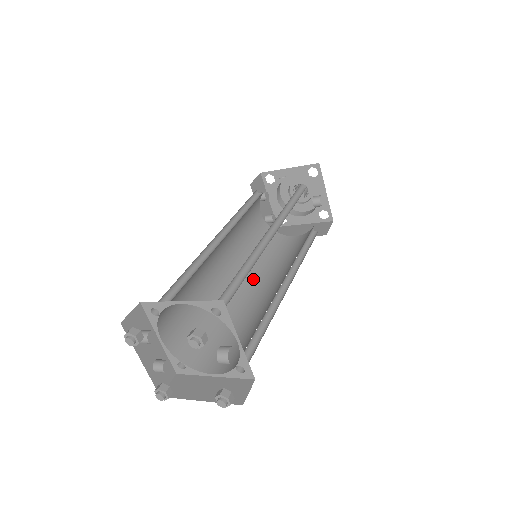
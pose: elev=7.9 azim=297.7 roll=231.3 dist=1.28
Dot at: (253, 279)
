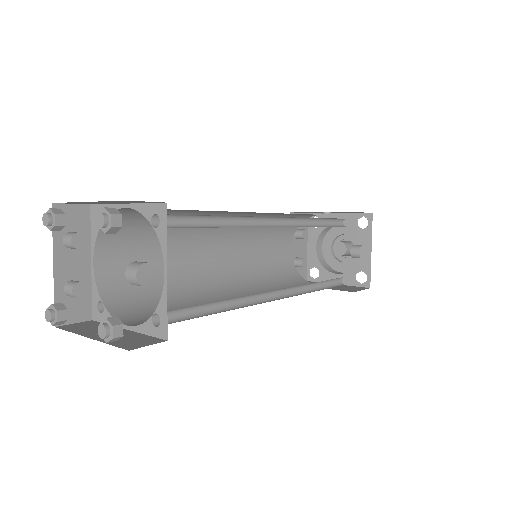
Dot at: (245, 291)
